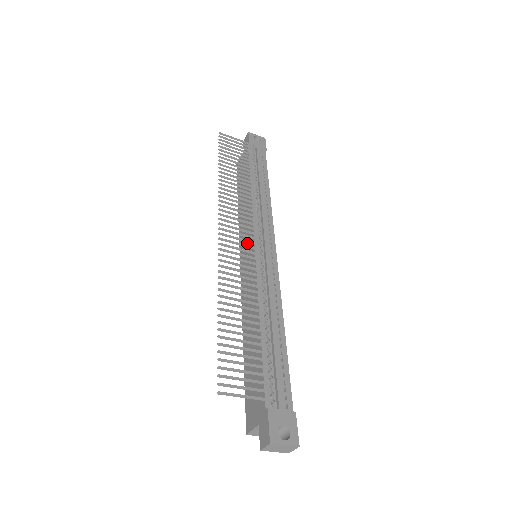
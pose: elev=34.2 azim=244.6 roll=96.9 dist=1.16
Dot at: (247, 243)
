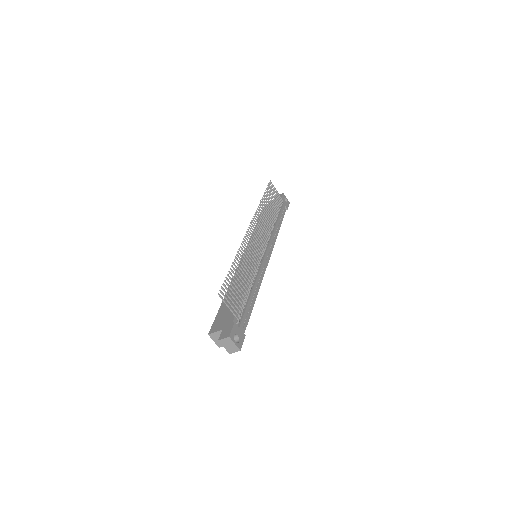
Dot at: occluded
